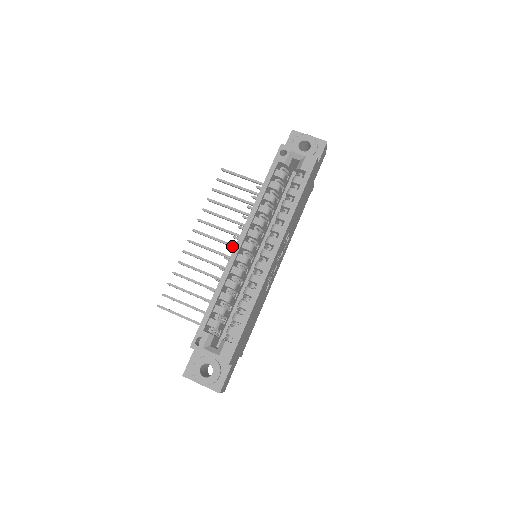
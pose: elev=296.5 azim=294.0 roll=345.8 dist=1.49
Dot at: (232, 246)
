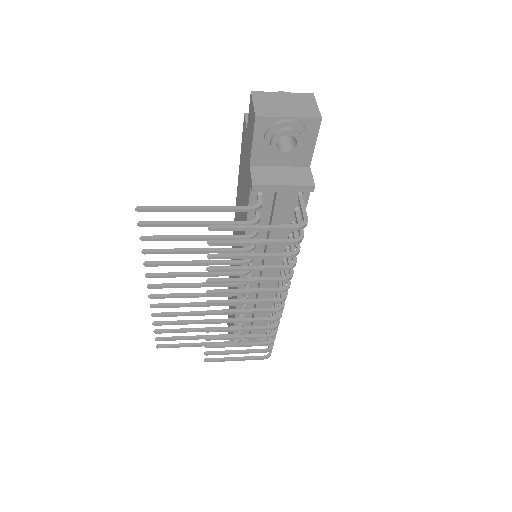
Dot at: occluded
